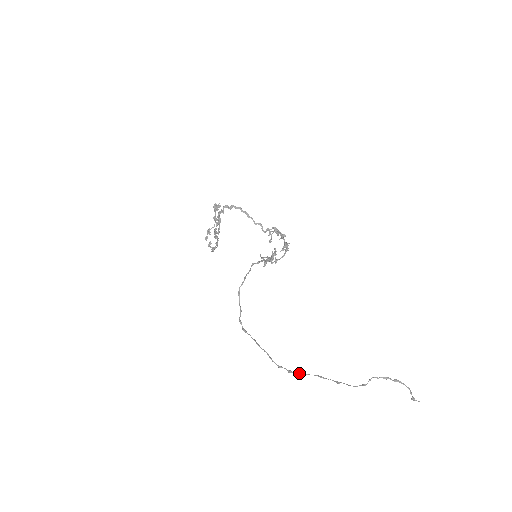
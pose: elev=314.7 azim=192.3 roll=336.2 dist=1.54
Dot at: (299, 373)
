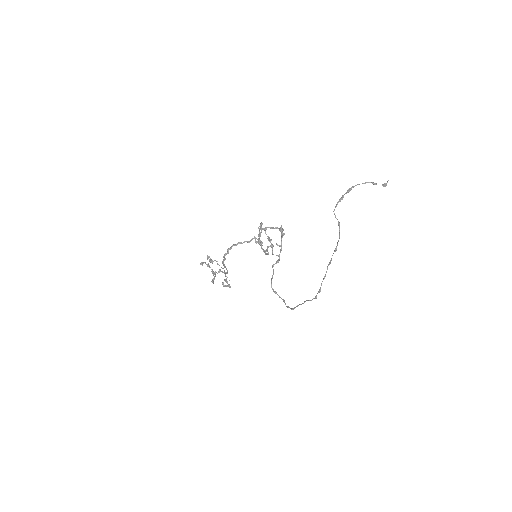
Dot at: occluded
